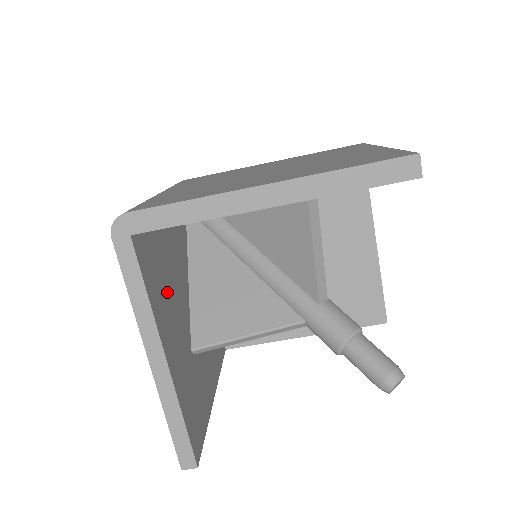
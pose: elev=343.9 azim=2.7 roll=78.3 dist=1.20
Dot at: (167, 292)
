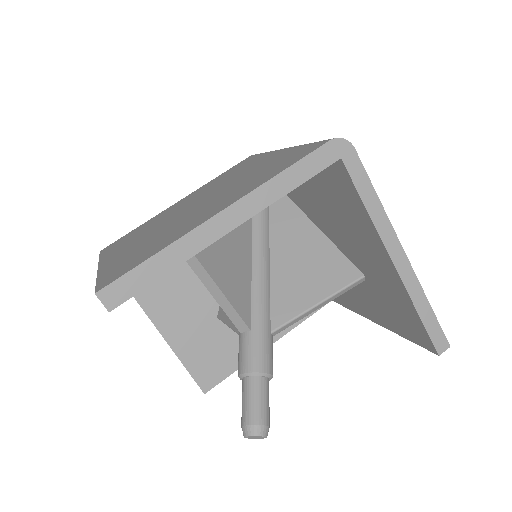
Dot at: (173, 284)
